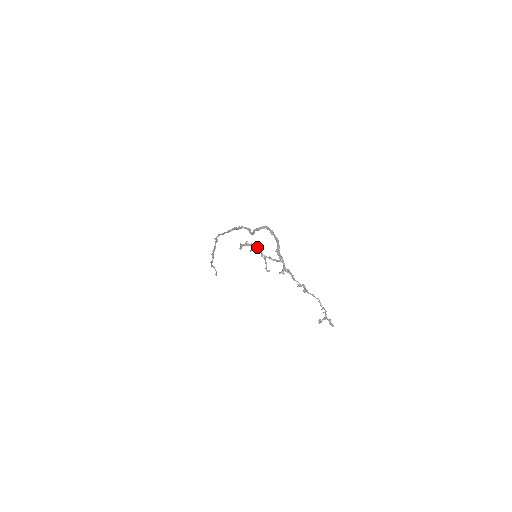
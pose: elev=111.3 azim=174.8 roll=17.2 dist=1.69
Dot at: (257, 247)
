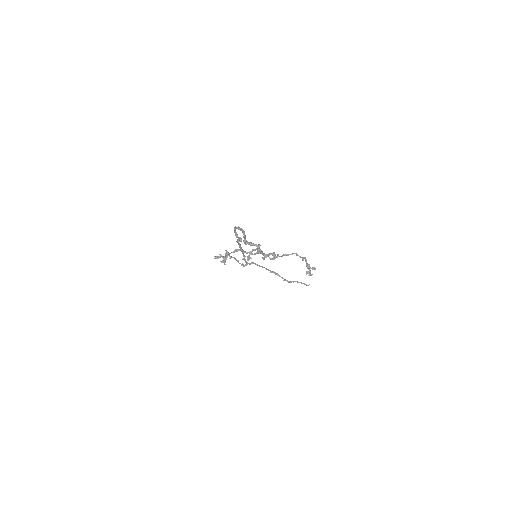
Dot at: occluded
